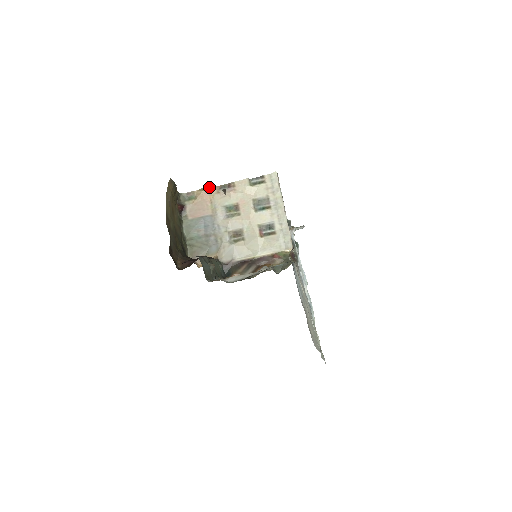
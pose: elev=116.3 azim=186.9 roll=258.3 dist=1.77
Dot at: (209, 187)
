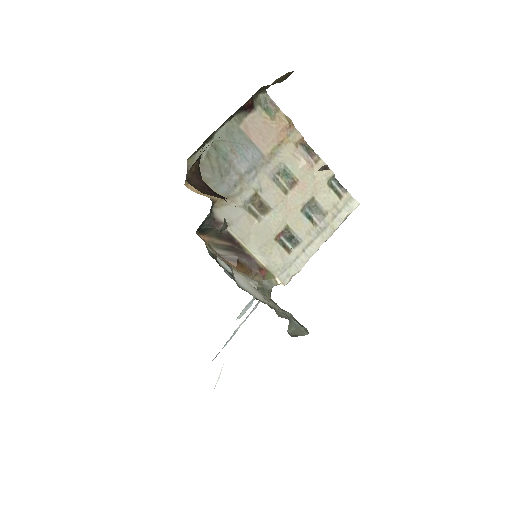
Dot at: occluded
